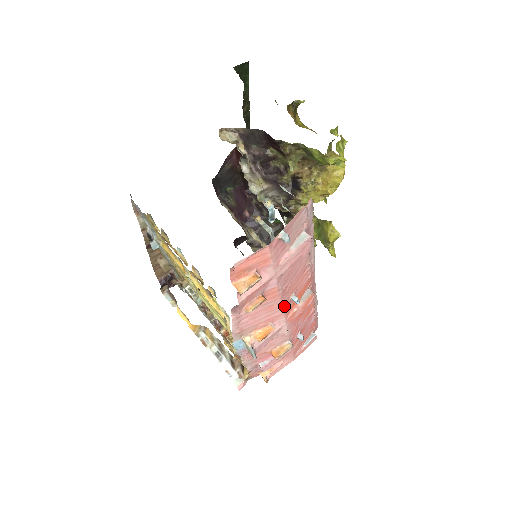
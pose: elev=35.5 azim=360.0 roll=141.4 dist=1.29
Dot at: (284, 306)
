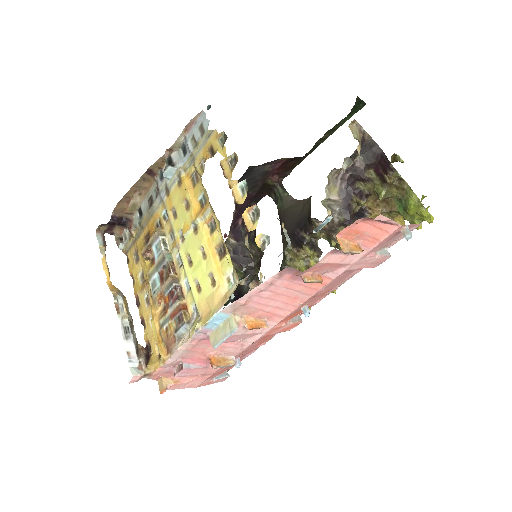
Dot at: (296, 309)
